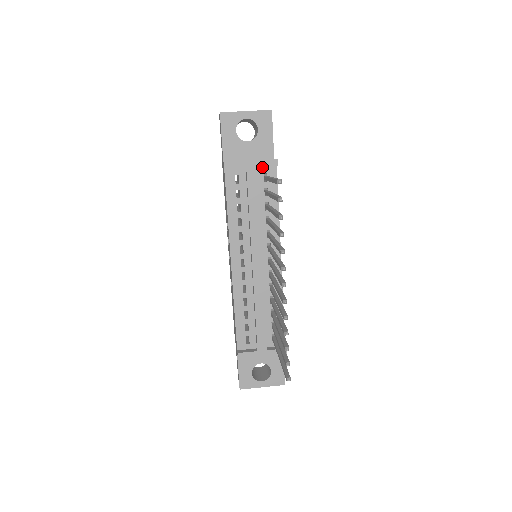
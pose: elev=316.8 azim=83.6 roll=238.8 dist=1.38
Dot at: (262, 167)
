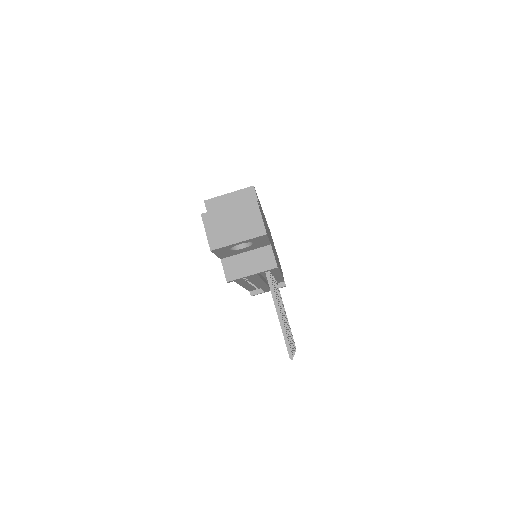
Dot at: occluded
